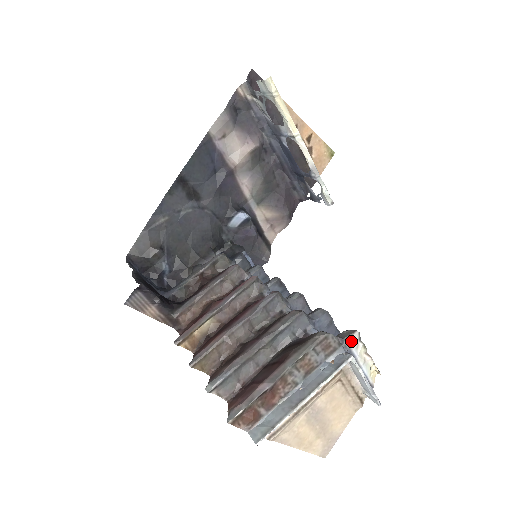
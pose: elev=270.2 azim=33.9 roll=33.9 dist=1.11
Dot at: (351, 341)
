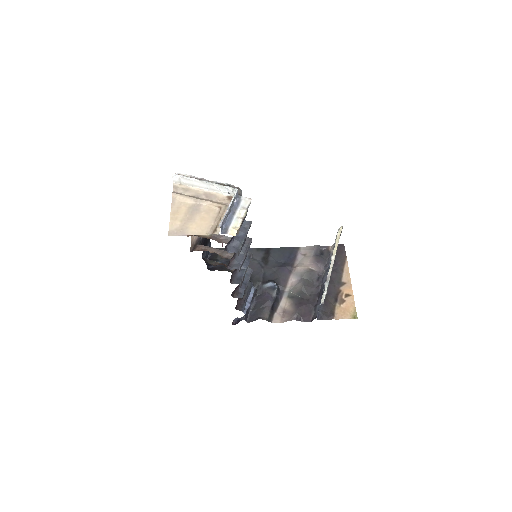
Dot at: (244, 200)
